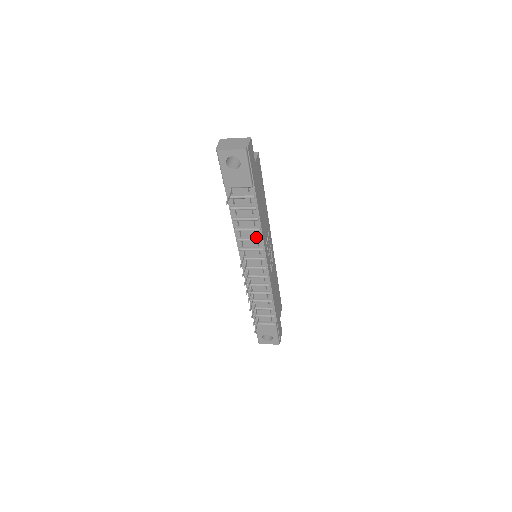
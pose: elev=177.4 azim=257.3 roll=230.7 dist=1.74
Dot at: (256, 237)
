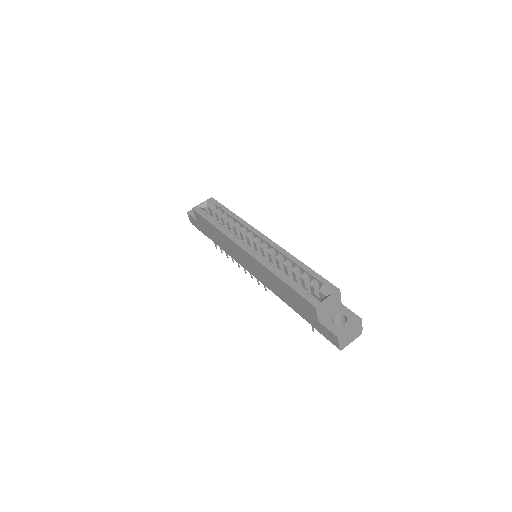
Dot at: occluded
